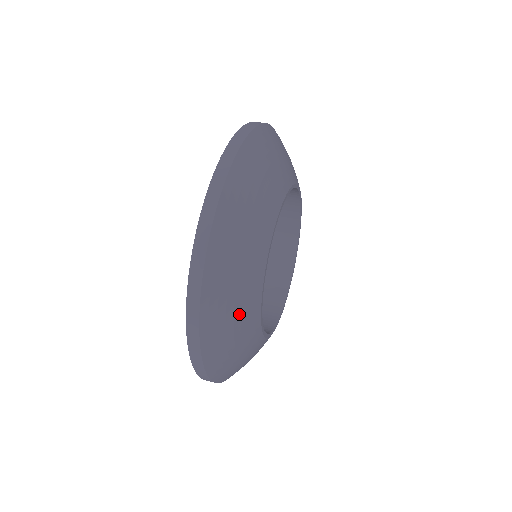
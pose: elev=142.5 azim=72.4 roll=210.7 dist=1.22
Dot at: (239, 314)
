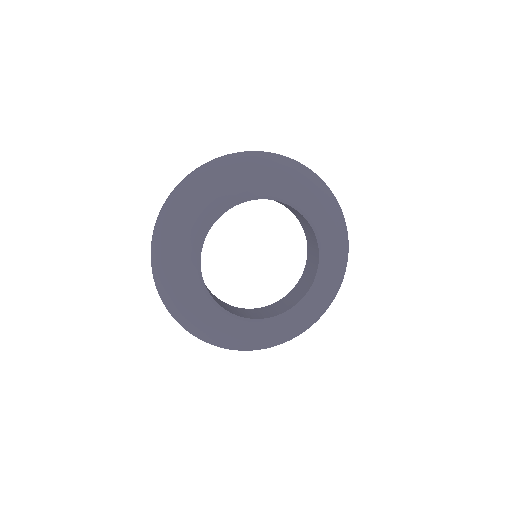
Dot at: (213, 191)
